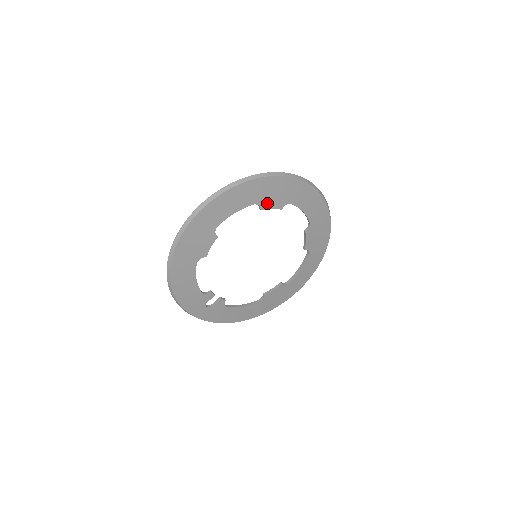
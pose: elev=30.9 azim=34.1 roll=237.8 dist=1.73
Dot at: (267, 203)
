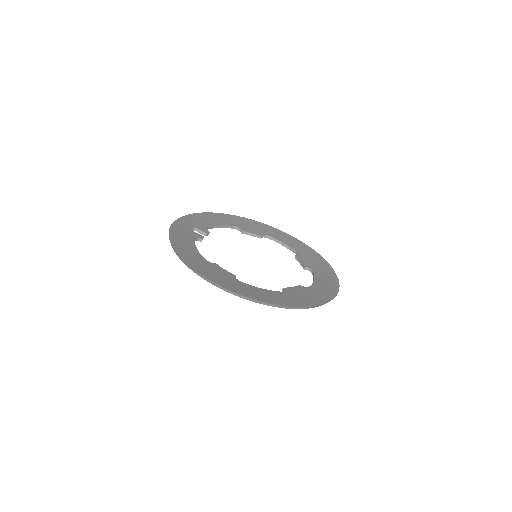
Dot at: occluded
